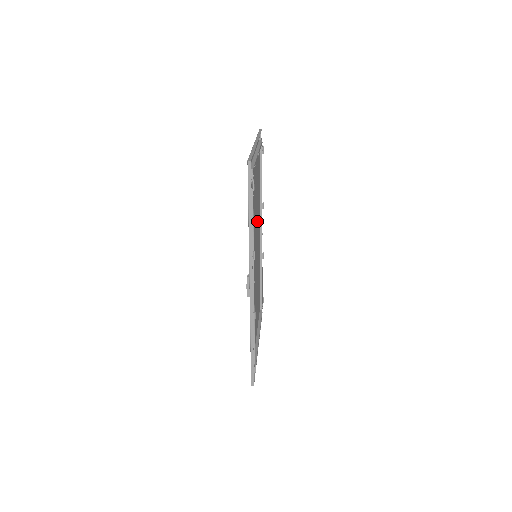
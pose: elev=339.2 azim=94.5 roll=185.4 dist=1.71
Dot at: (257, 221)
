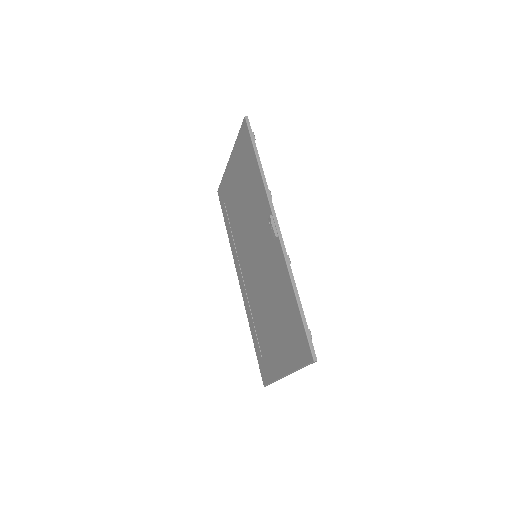
Dot at: (244, 236)
